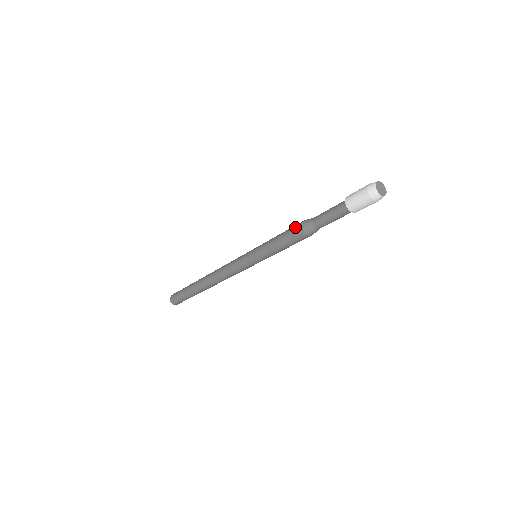
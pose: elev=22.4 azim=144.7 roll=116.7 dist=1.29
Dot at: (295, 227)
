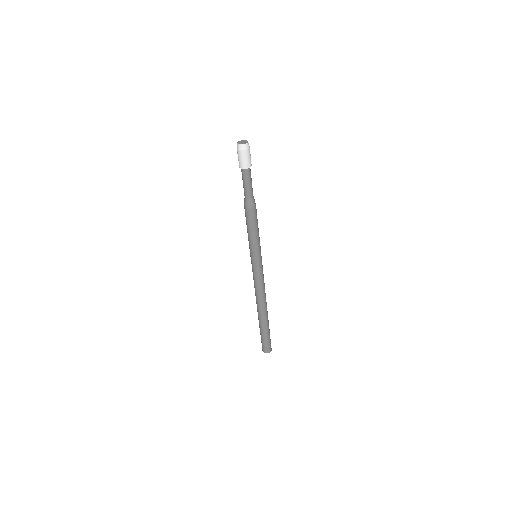
Dot at: (245, 212)
